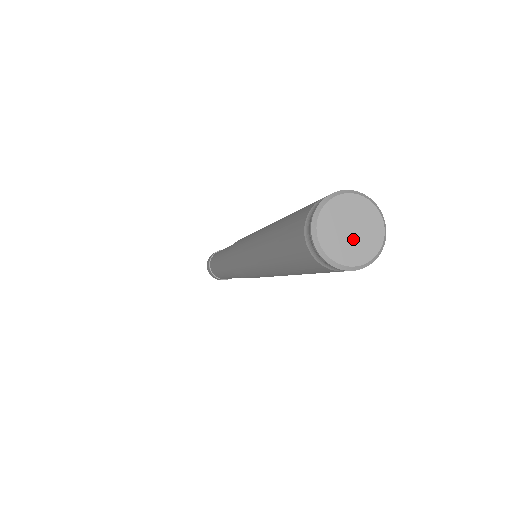
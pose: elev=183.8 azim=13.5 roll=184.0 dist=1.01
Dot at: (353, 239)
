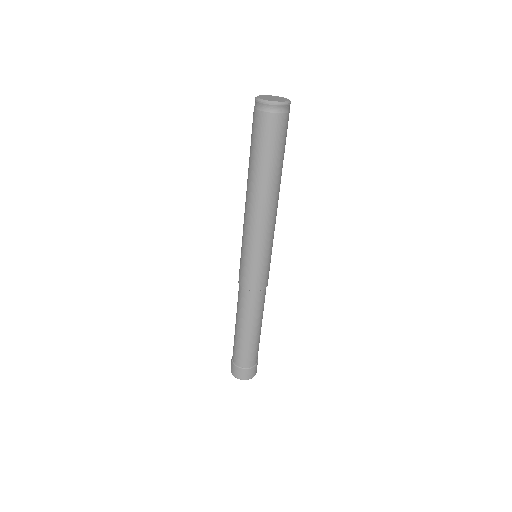
Dot at: (272, 99)
